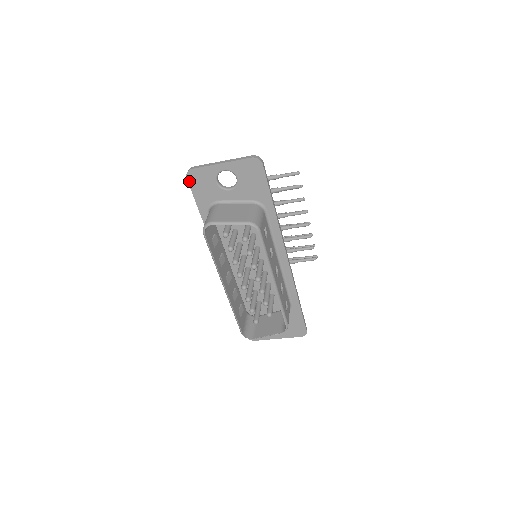
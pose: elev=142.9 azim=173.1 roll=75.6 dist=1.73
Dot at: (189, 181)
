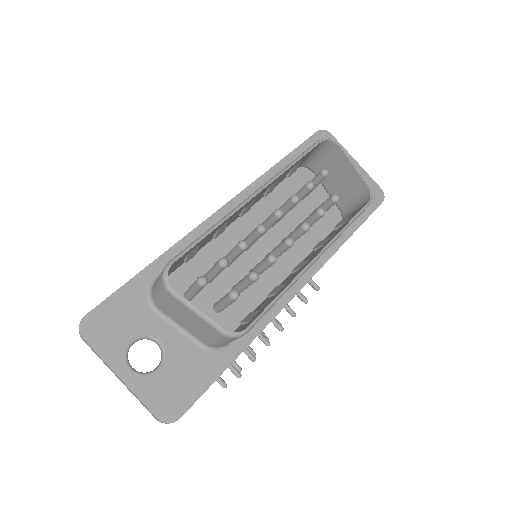
Dot at: (316, 134)
